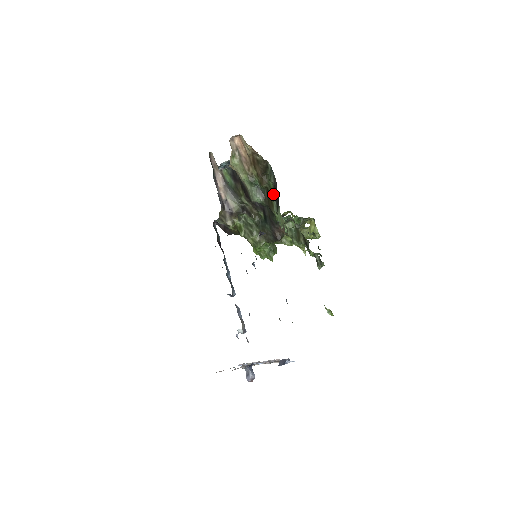
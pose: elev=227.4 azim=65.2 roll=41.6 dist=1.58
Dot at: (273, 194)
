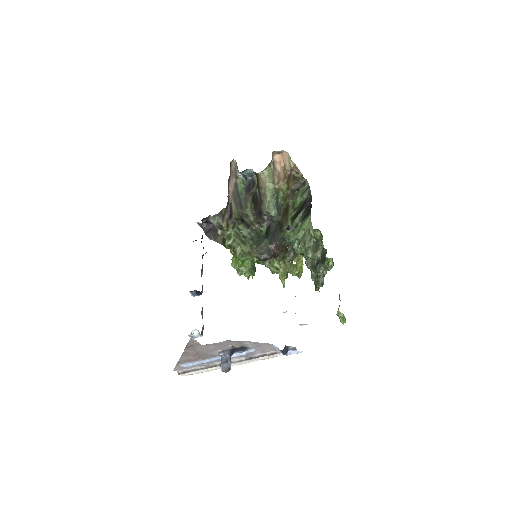
Dot at: (294, 210)
